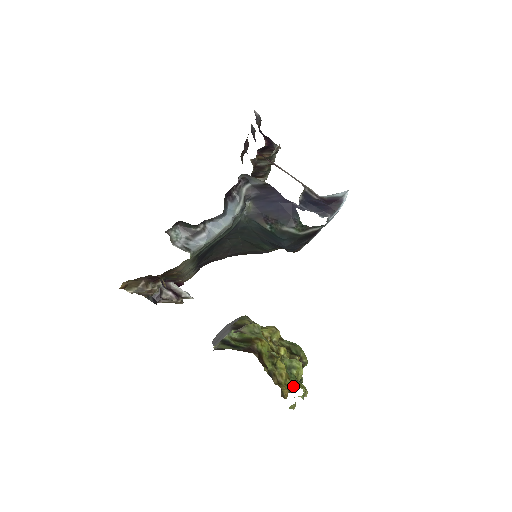
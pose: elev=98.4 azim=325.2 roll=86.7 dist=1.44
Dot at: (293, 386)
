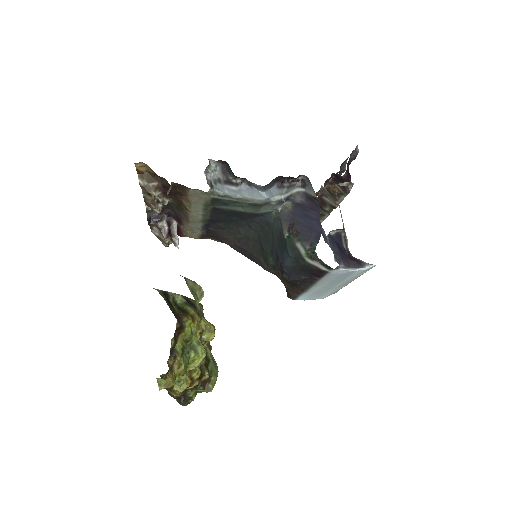
Dot at: occluded
